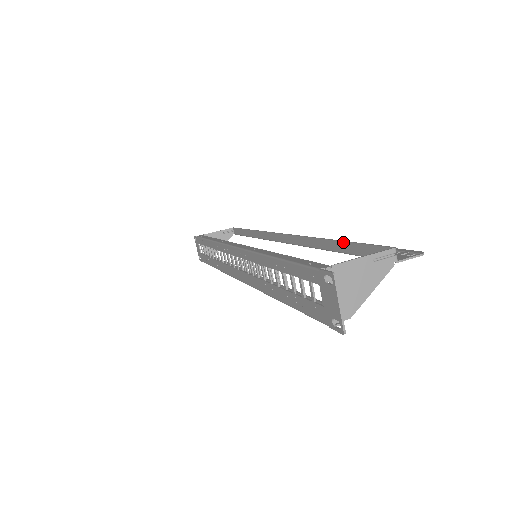
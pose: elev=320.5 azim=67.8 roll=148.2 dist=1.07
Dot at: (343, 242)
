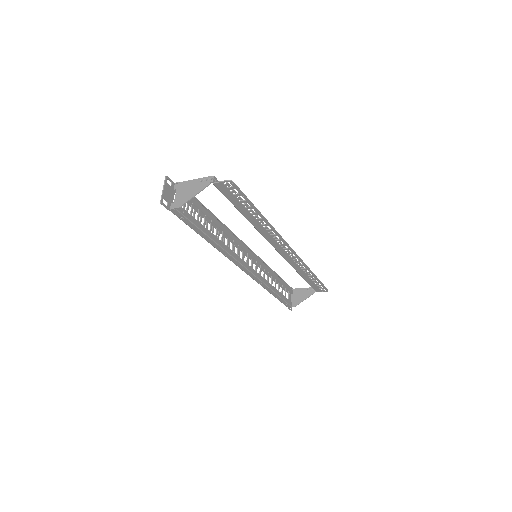
Dot at: occluded
